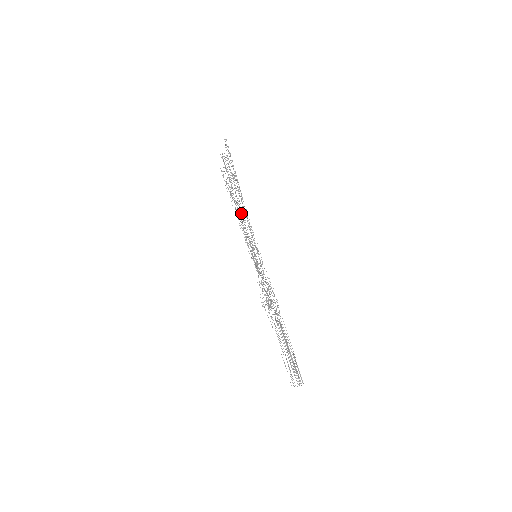
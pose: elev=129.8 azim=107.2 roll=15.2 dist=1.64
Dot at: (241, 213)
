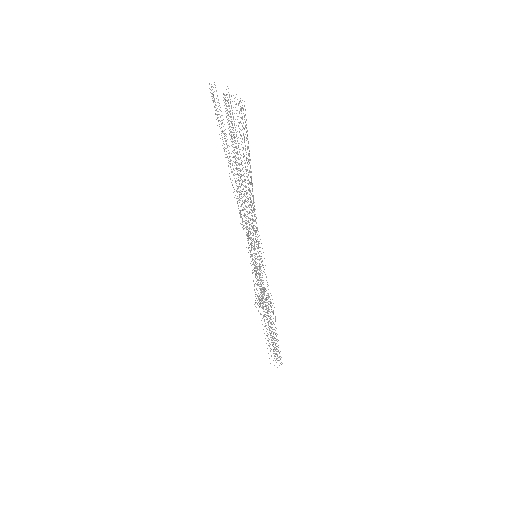
Dot at: occluded
